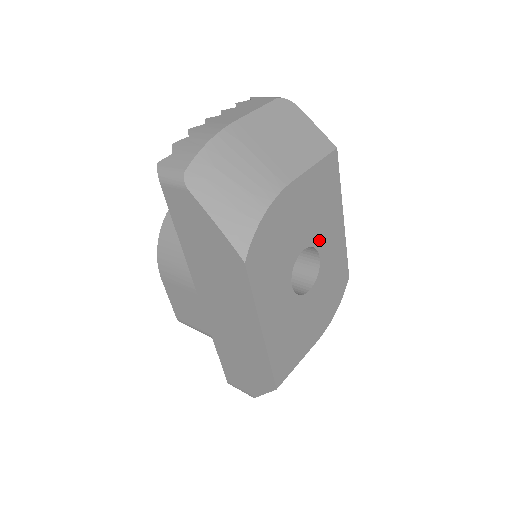
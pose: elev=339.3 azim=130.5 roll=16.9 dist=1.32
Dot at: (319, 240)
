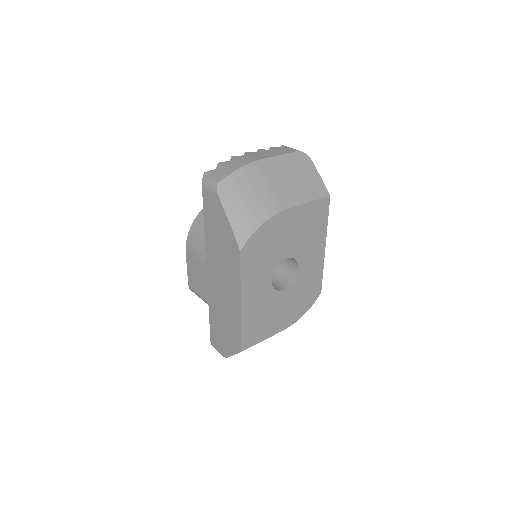
Dot at: (301, 256)
